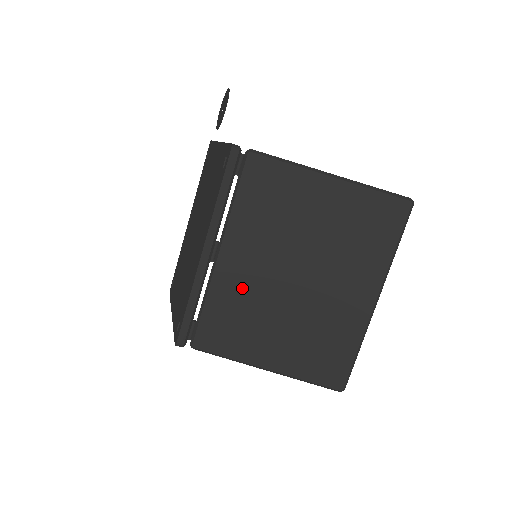
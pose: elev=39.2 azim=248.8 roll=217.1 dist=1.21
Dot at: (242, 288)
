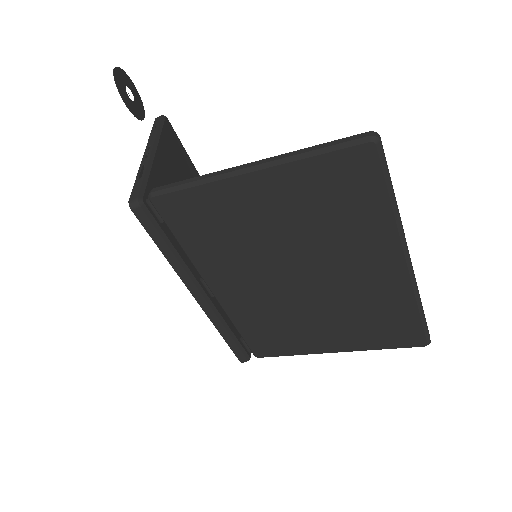
Dot at: (256, 306)
